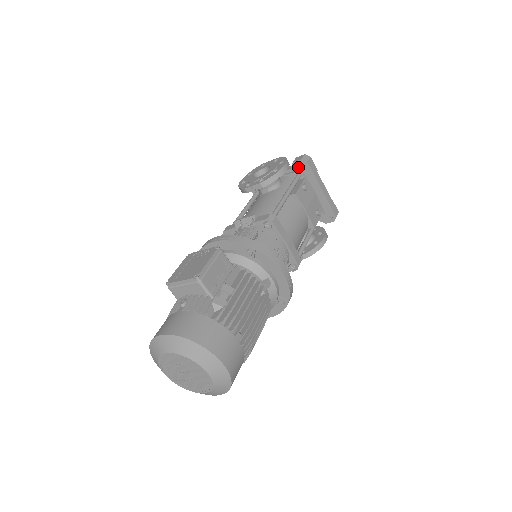
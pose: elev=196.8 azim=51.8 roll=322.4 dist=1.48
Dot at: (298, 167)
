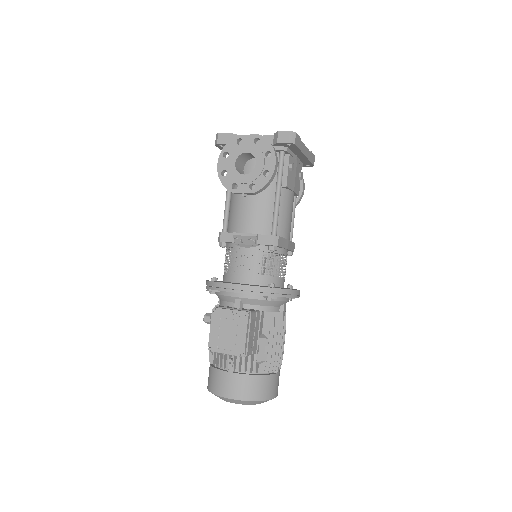
Dot at: (282, 145)
